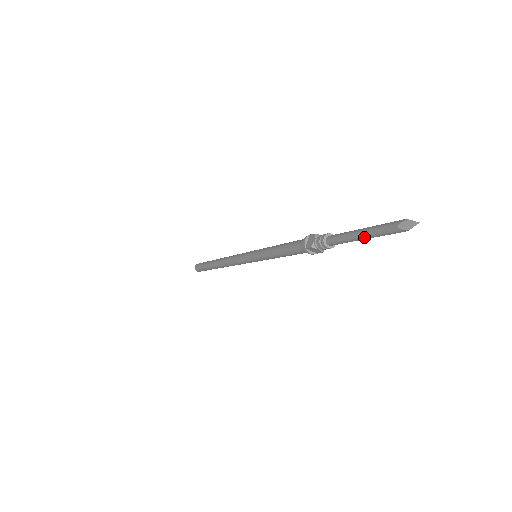
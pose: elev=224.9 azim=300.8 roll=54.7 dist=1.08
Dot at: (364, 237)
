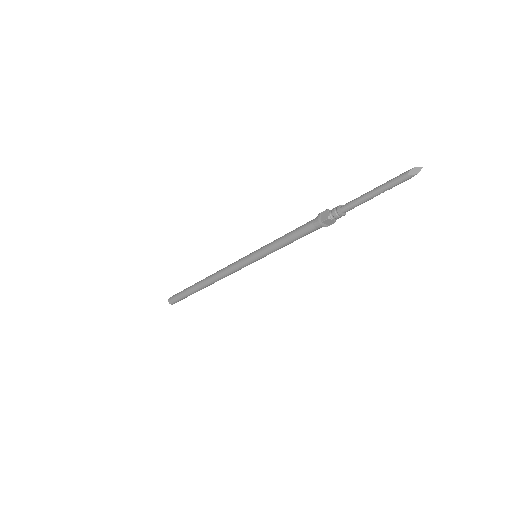
Dot at: (378, 193)
